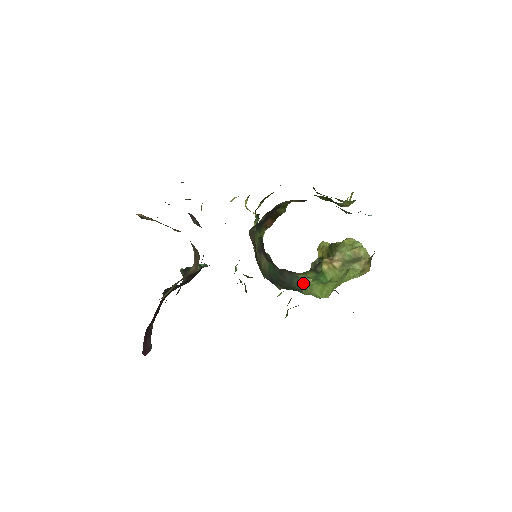
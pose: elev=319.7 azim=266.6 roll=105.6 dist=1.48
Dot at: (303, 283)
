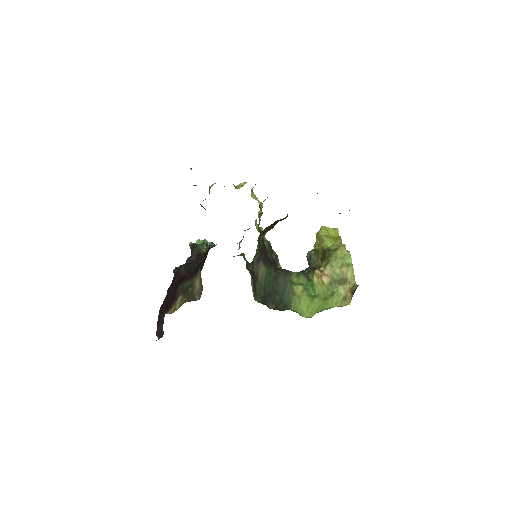
Dot at: (294, 292)
